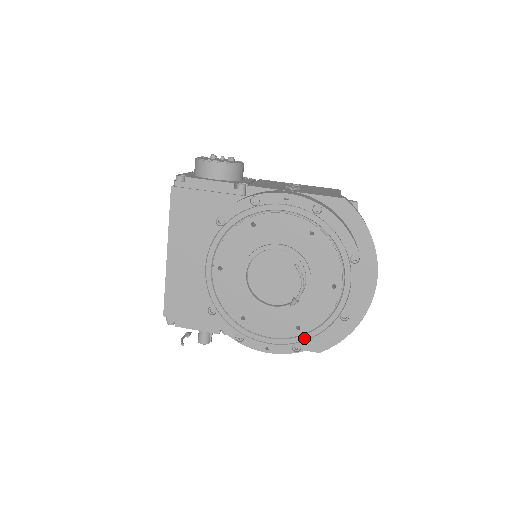
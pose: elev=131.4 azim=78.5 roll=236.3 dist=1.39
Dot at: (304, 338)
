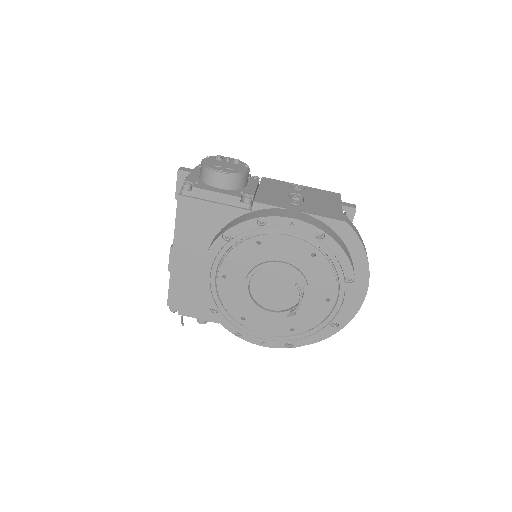
Dot at: (297, 337)
